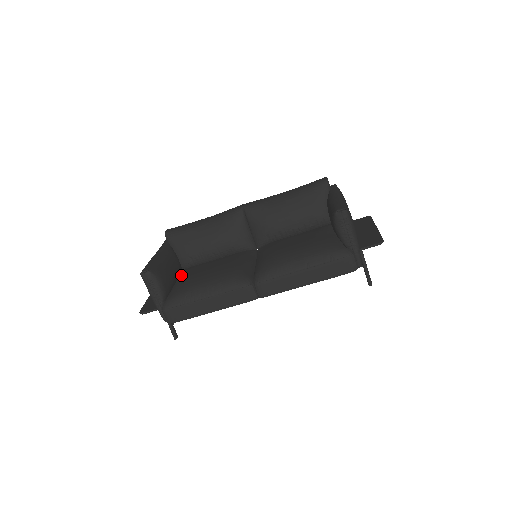
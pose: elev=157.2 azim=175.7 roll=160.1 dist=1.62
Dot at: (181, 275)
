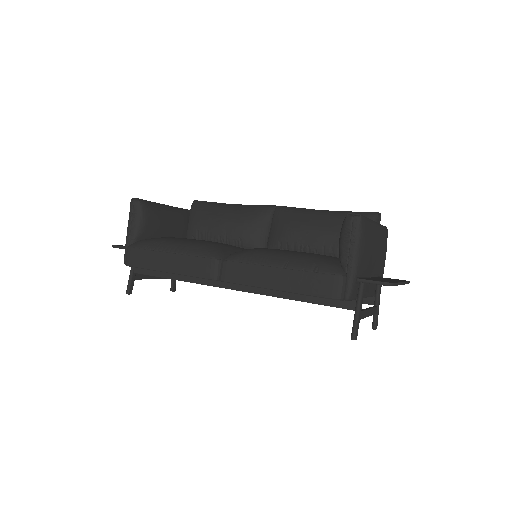
Dot at: occluded
